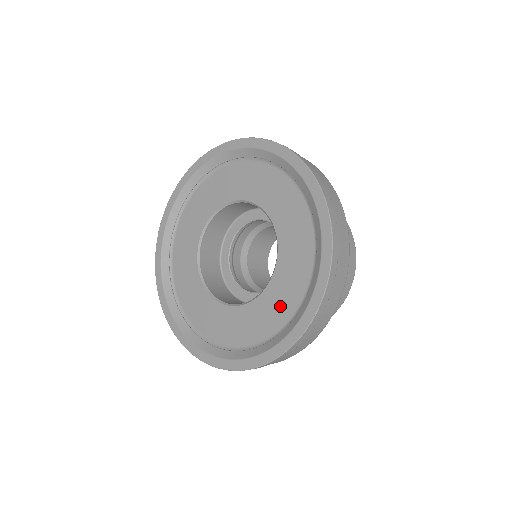
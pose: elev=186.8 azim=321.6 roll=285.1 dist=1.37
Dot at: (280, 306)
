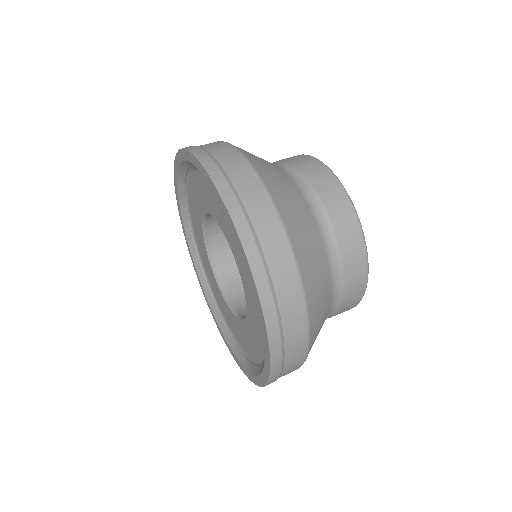
Dot at: (250, 345)
